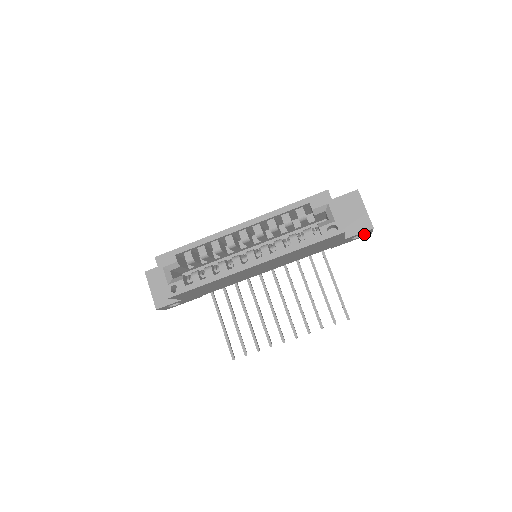
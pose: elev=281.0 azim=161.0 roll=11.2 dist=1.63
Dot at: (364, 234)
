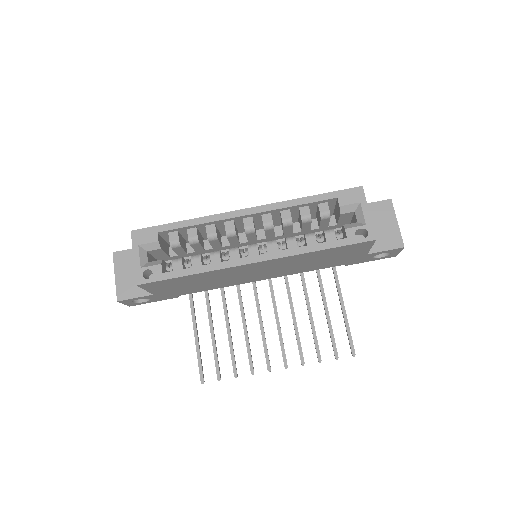
Dot at: (389, 254)
